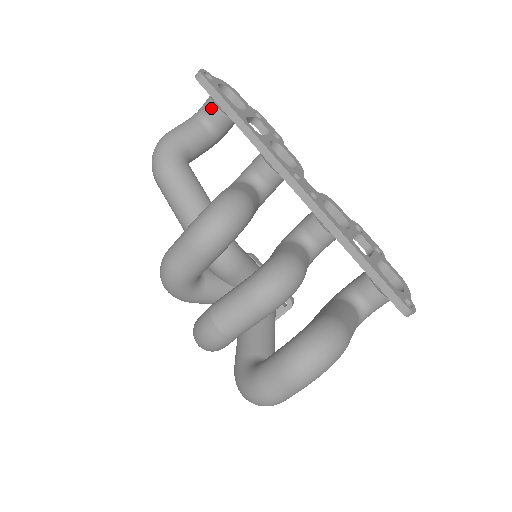
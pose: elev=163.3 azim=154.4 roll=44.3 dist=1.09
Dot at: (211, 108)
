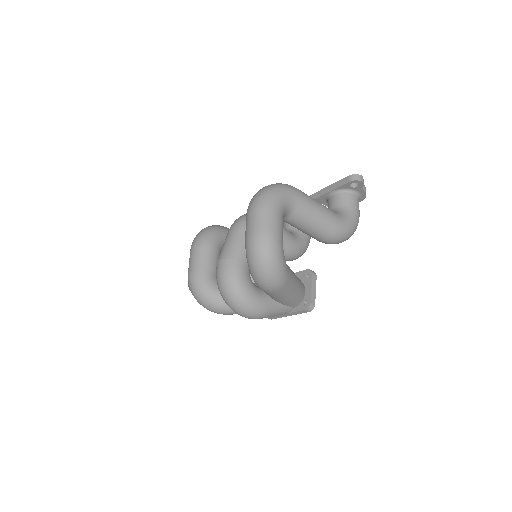
Dot at: occluded
